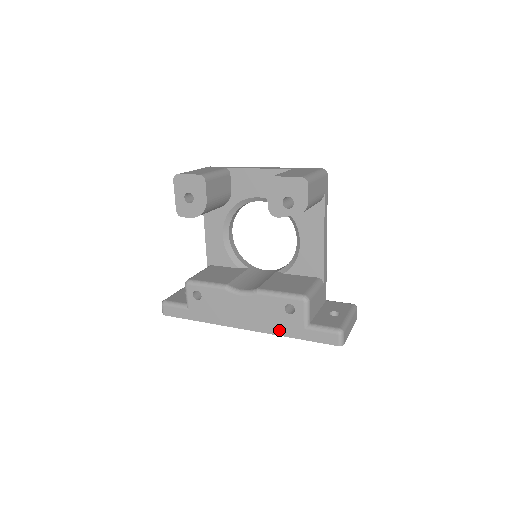
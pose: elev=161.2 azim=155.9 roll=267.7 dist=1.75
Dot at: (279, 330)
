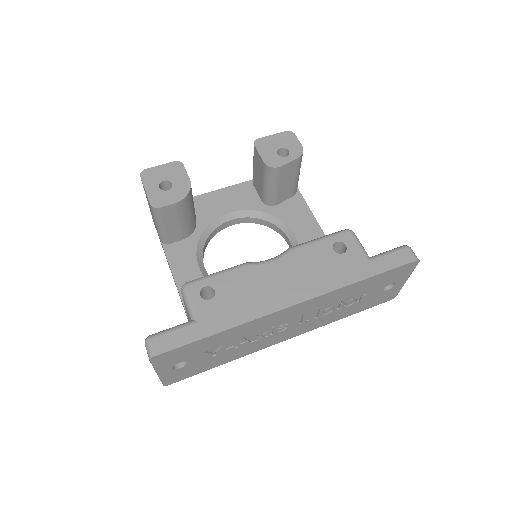
Dot at: (341, 279)
